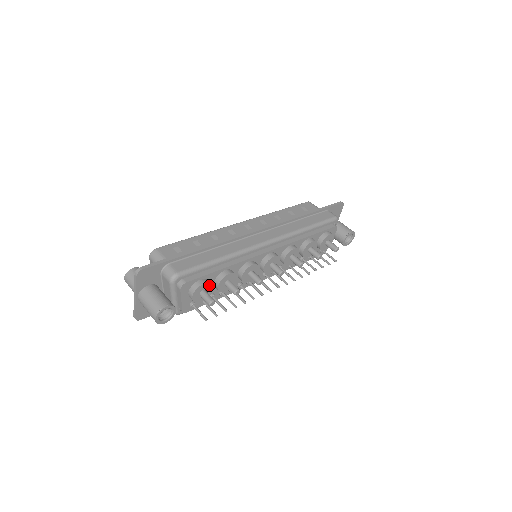
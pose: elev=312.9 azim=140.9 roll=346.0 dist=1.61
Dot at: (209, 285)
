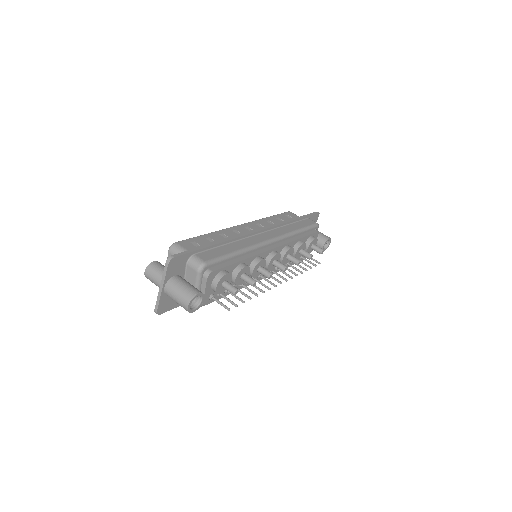
Dot at: (230, 276)
